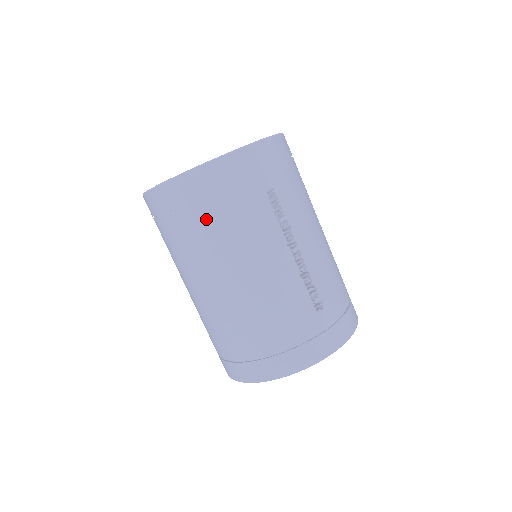
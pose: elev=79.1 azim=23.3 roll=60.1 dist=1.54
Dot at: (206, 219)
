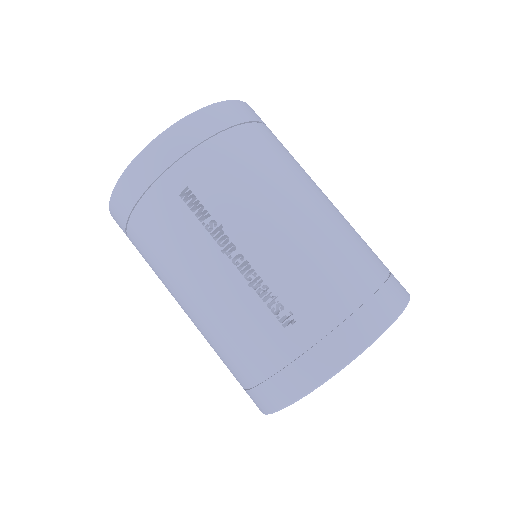
Dot at: (142, 243)
